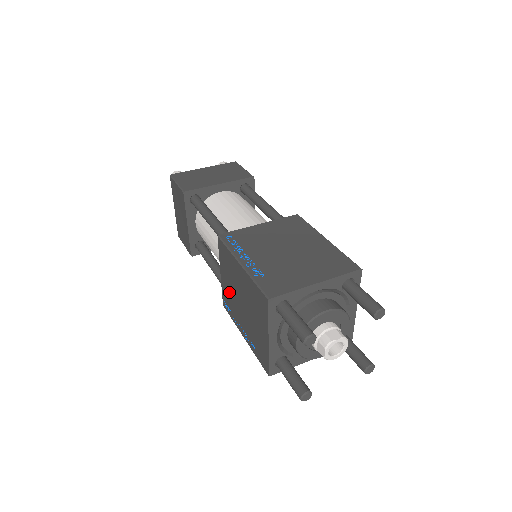
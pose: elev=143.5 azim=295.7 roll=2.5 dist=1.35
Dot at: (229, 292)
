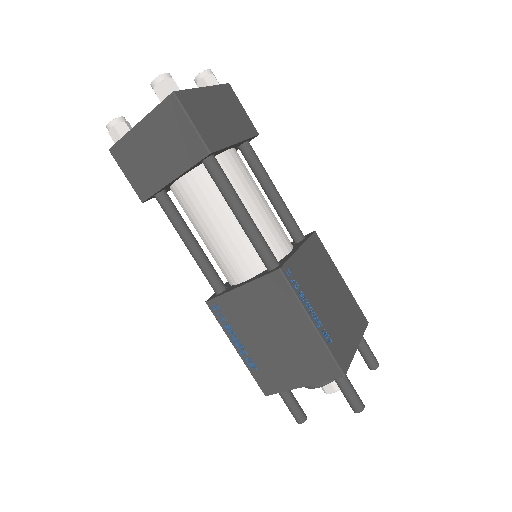
Dot at: (245, 311)
